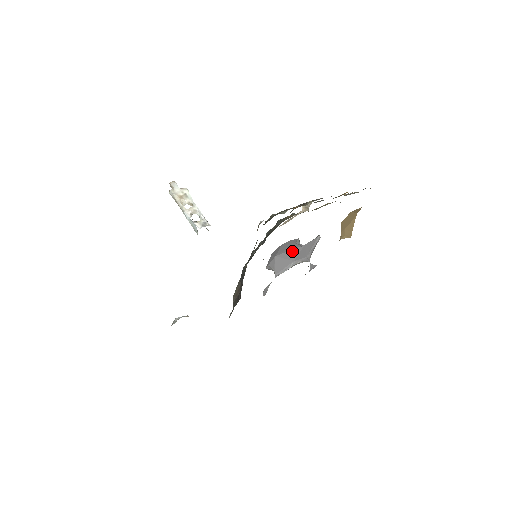
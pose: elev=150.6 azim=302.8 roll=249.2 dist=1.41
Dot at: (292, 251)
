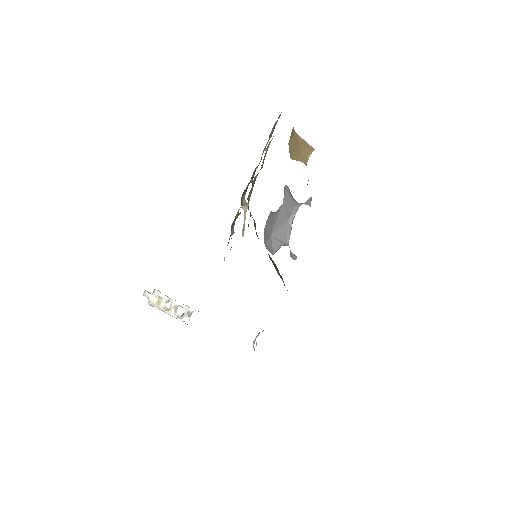
Dot at: (279, 218)
